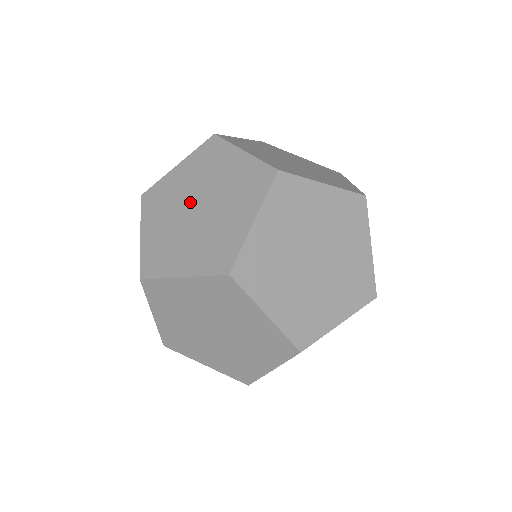
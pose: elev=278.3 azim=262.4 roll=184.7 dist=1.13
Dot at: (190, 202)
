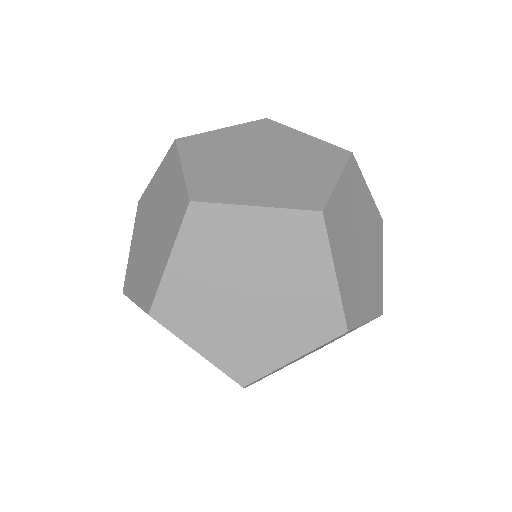
Dot at: (147, 236)
